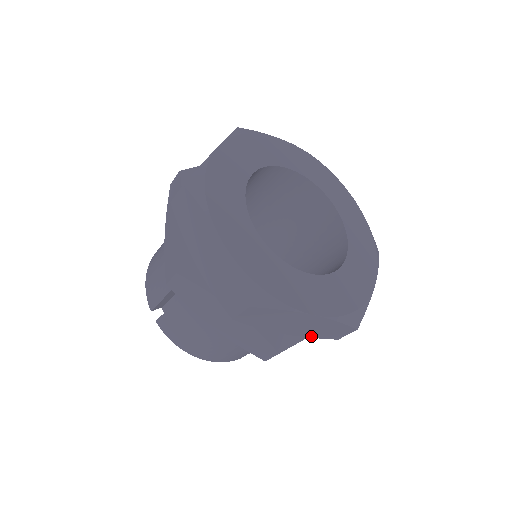
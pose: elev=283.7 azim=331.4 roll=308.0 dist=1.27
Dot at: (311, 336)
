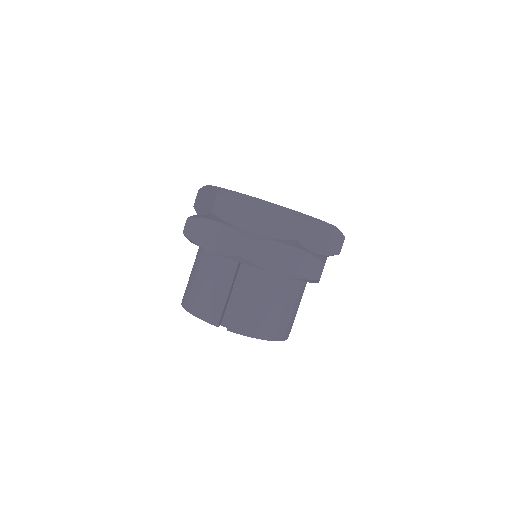
Dot at: (329, 253)
